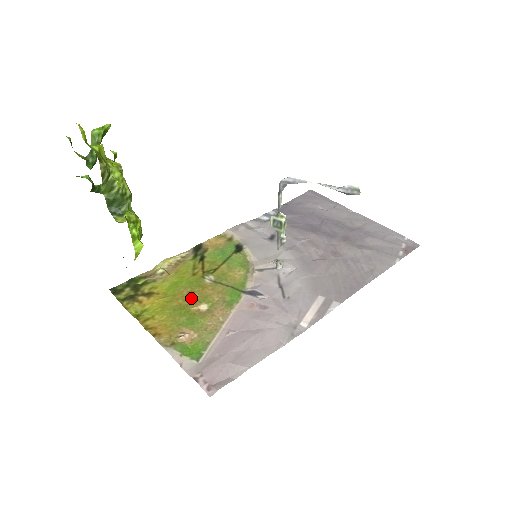
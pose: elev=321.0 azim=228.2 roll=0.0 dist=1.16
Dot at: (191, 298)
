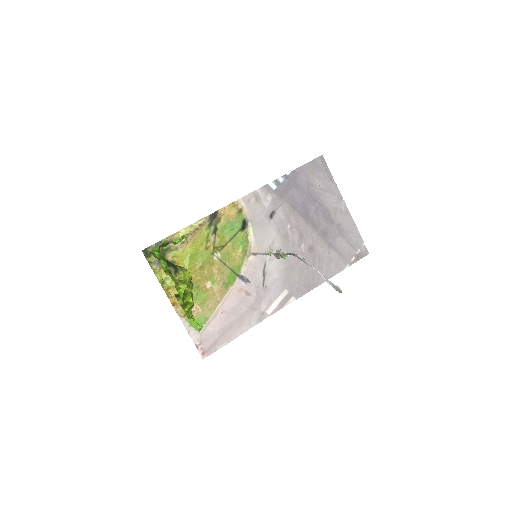
Dot at: (202, 274)
